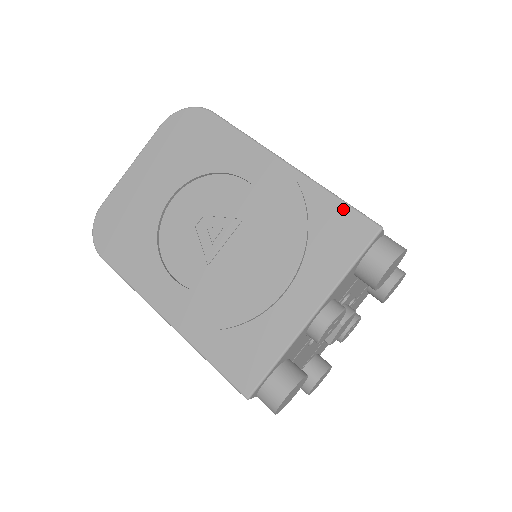
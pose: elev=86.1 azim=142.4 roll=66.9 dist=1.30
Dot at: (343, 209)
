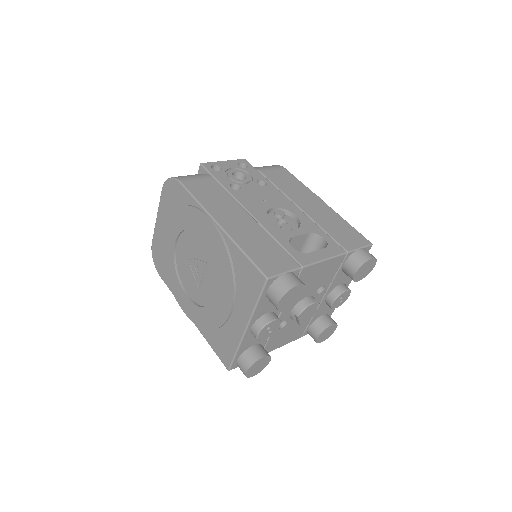
Dot at: (247, 263)
